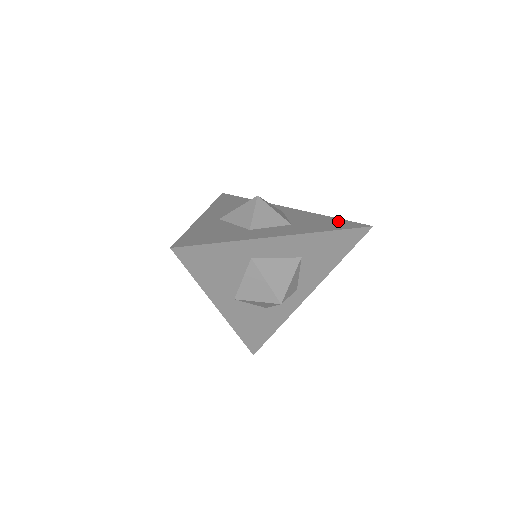
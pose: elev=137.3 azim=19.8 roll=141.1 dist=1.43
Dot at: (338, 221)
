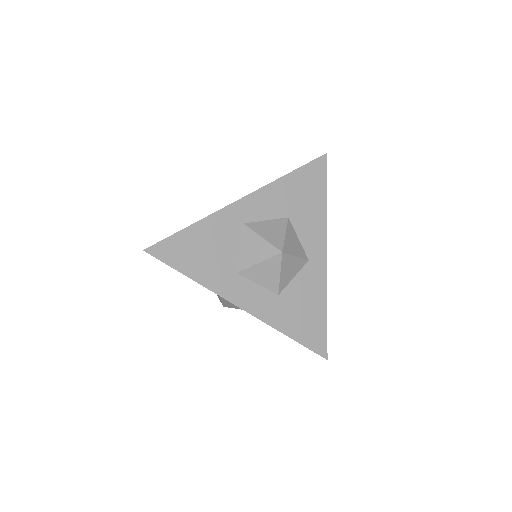
Dot at: (318, 325)
